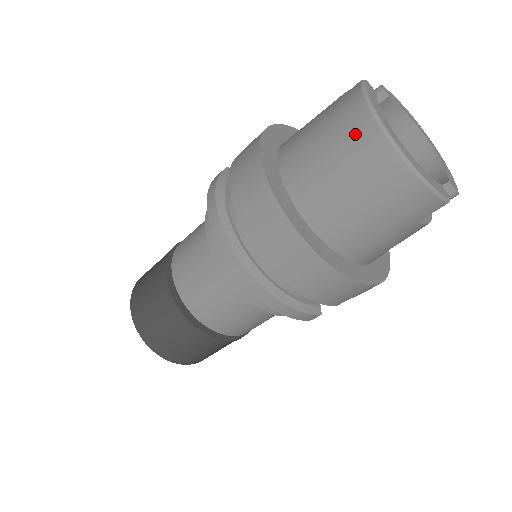
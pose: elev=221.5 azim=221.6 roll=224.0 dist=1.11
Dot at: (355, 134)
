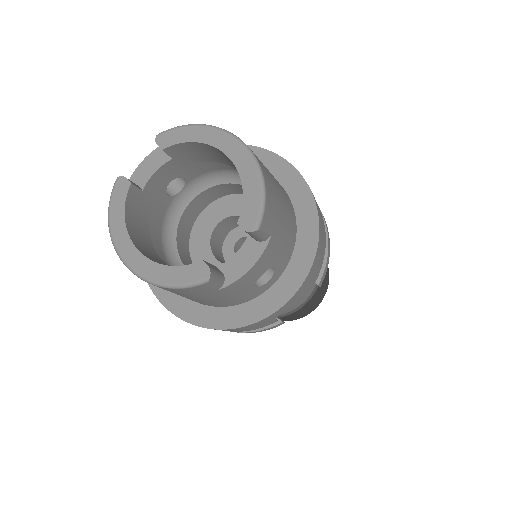
Dot at: occluded
